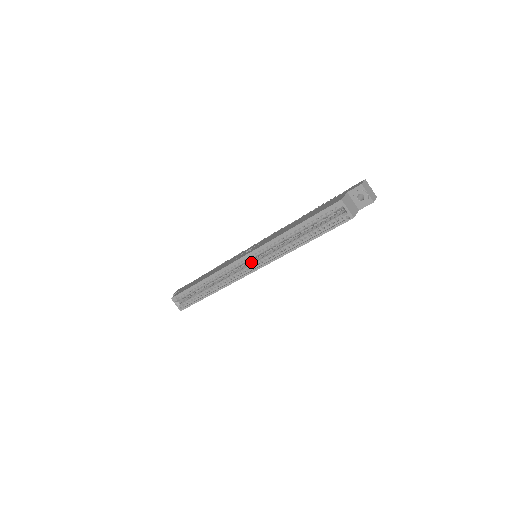
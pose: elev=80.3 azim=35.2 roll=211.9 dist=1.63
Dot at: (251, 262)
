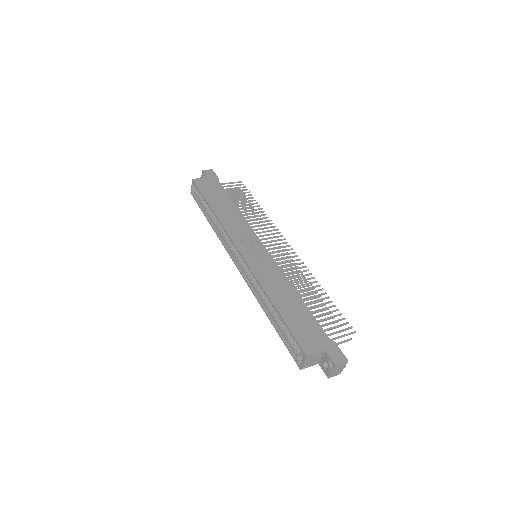
Dot at: occluded
